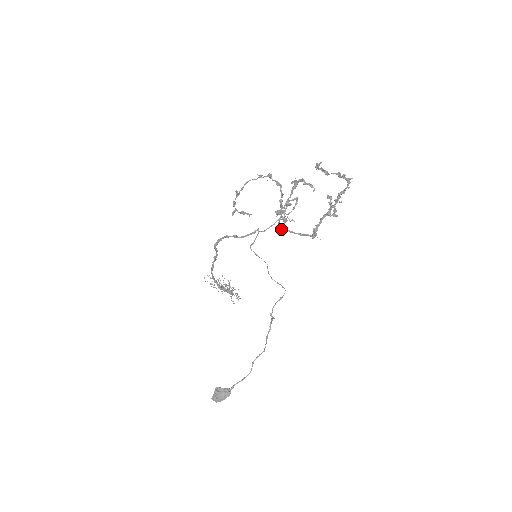
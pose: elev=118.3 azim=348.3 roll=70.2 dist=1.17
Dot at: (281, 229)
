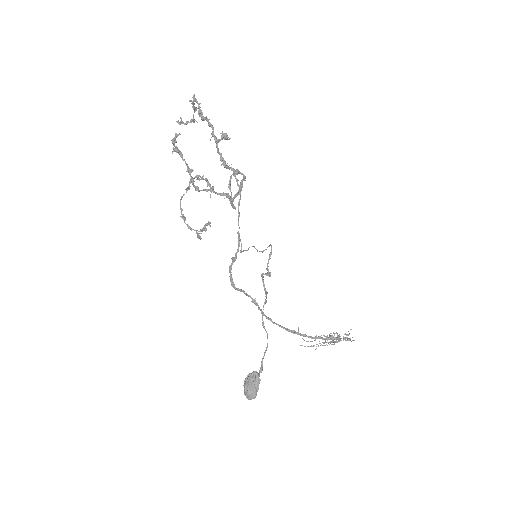
Dot at: (232, 206)
